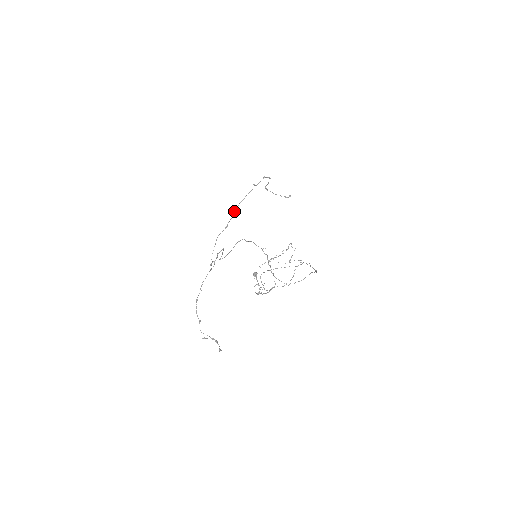
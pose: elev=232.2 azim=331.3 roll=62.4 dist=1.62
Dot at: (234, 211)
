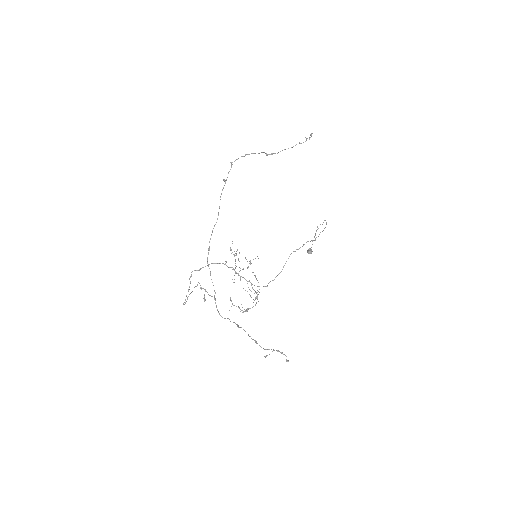
Dot at: (214, 225)
